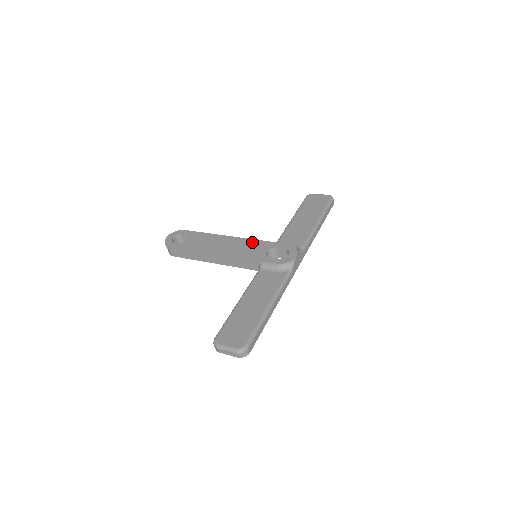
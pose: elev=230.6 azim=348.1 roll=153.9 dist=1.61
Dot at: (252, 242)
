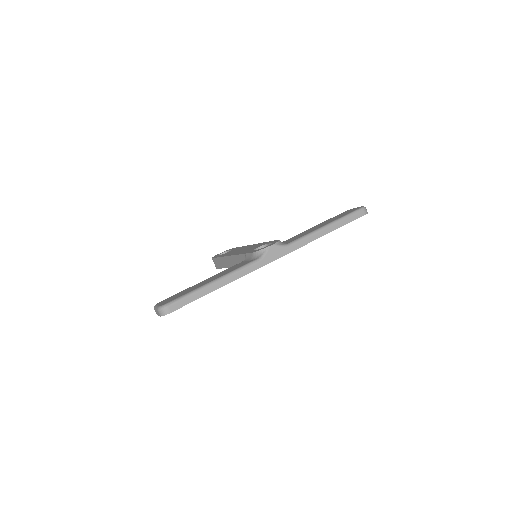
Dot at: (258, 244)
